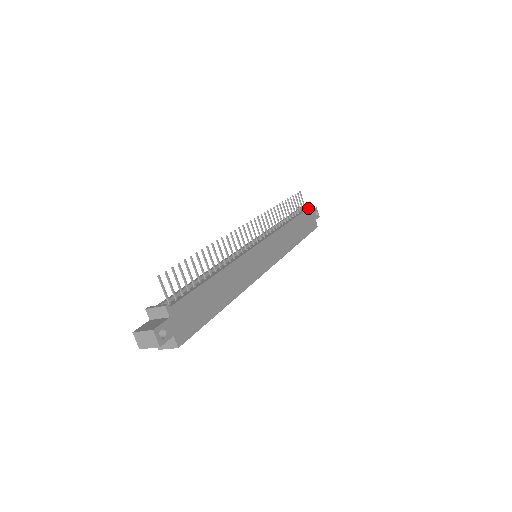
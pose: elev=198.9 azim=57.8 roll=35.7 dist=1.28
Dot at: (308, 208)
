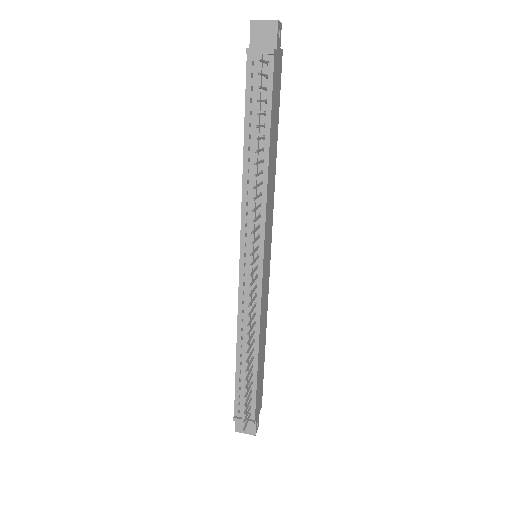
Dot at: (273, 64)
